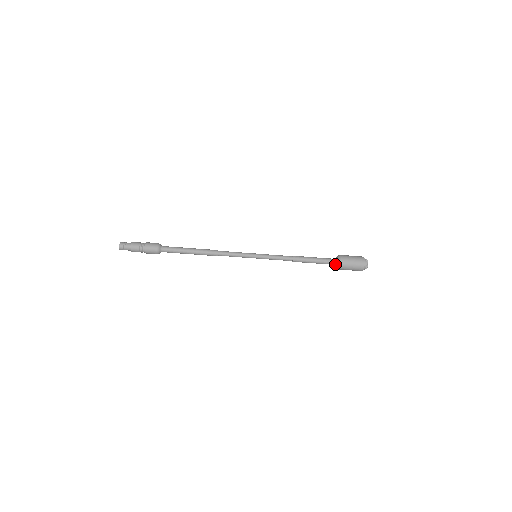
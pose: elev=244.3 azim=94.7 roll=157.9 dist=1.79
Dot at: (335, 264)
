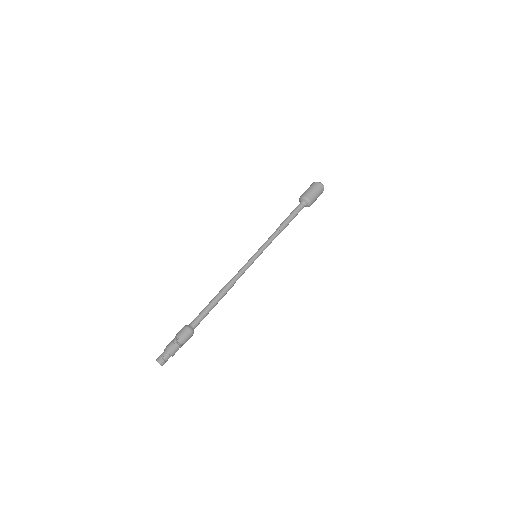
Dot at: (304, 204)
